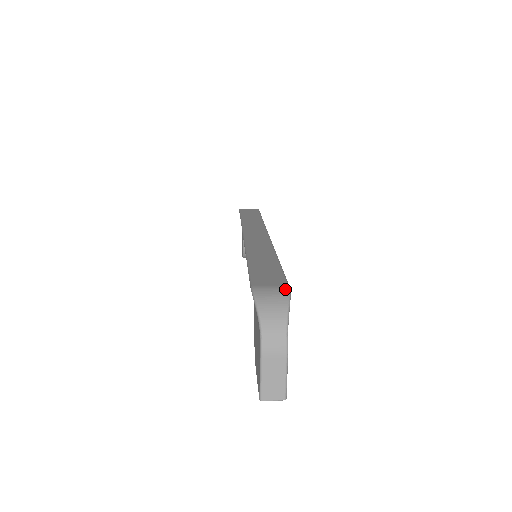
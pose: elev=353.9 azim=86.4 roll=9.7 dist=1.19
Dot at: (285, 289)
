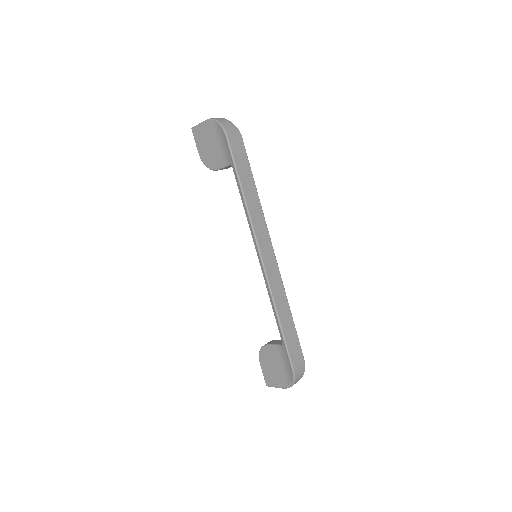
Dot at: (304, 366)
